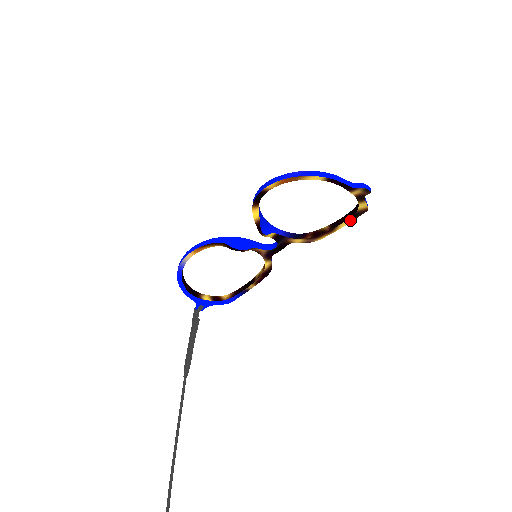
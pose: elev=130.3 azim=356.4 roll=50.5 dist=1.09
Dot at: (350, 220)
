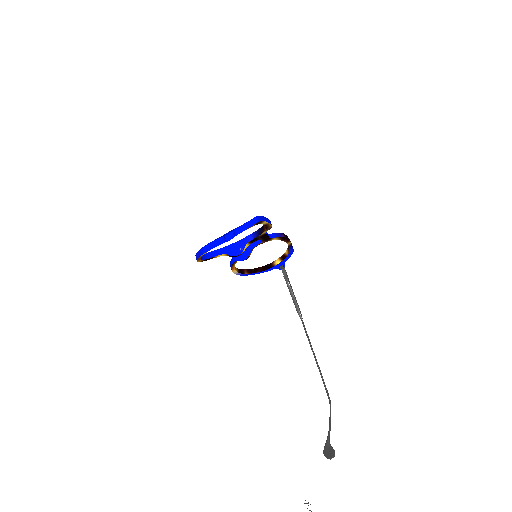
Dot at: (262, 222)
